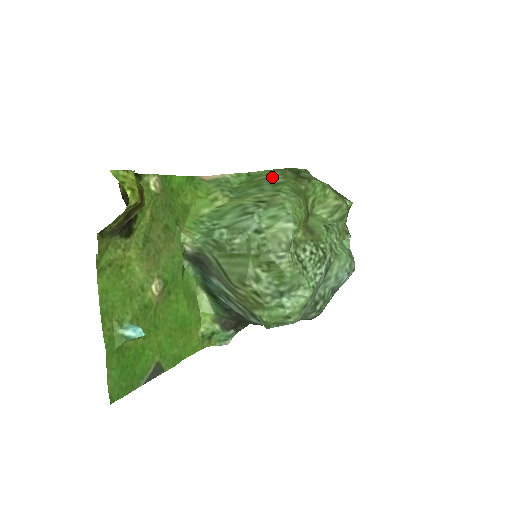
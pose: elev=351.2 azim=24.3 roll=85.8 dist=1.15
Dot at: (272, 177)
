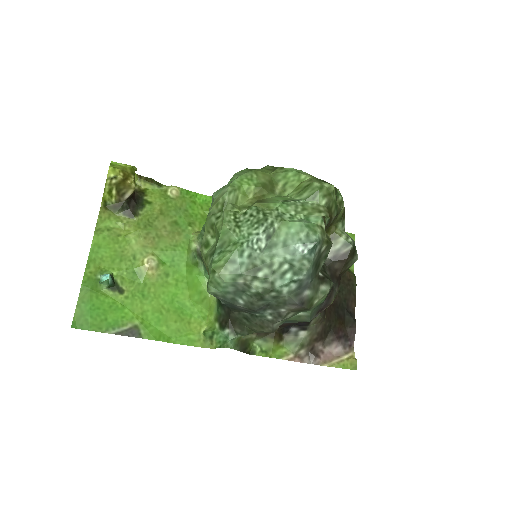
Dot at: occluded
